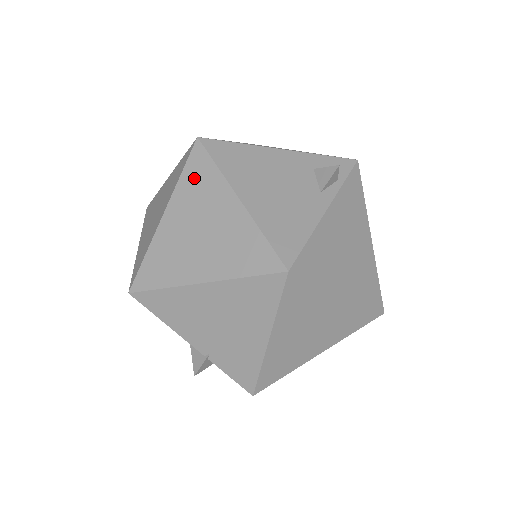
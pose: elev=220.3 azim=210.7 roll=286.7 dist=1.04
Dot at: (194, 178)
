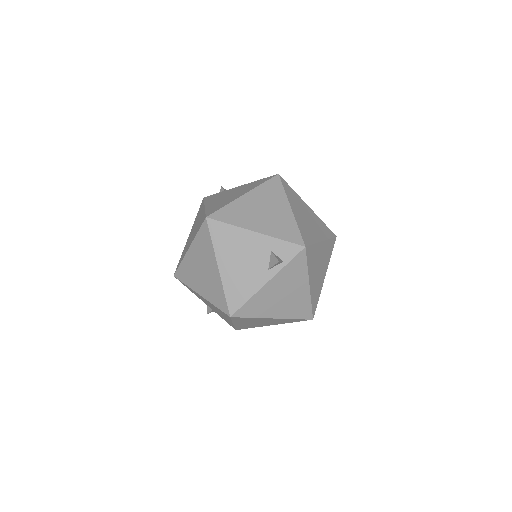
Dot at: (202, 240)
